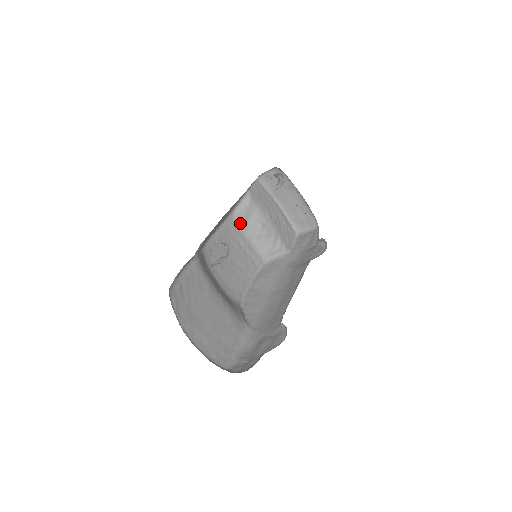
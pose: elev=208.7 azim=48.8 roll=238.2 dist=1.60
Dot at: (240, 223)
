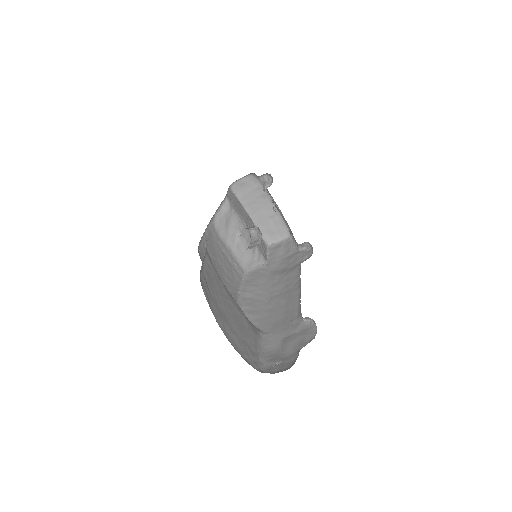
Dot at: (220, 230)
